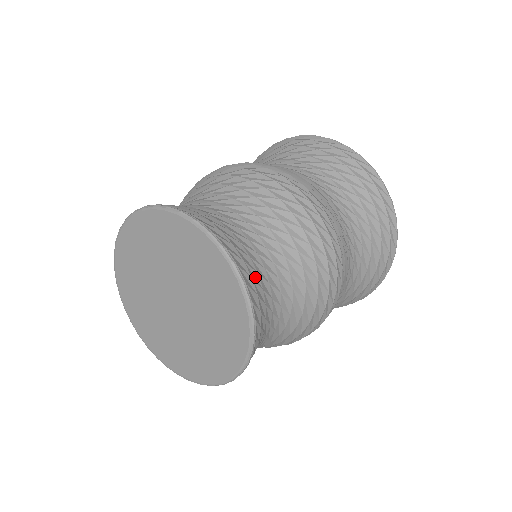
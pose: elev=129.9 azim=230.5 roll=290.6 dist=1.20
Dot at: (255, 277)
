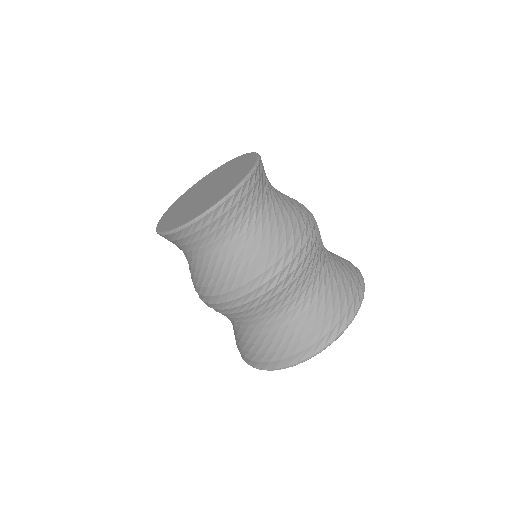
Dot at: (241, 206)
